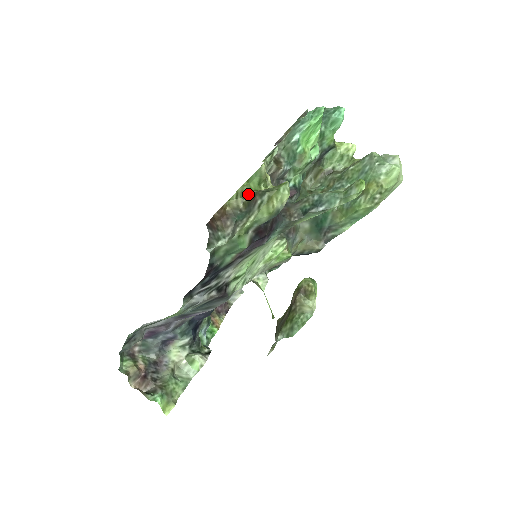
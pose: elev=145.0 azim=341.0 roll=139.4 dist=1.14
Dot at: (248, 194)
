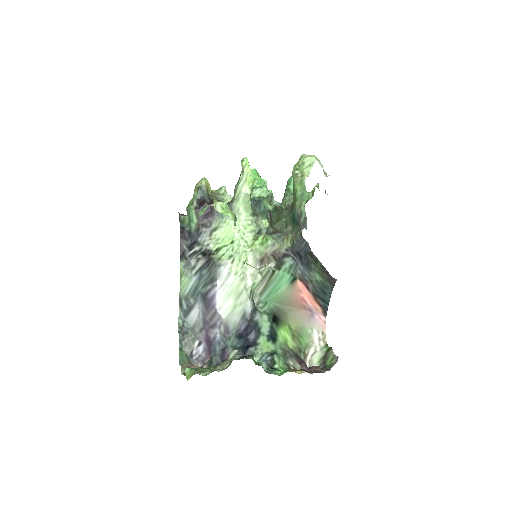
Dot at: occluded
